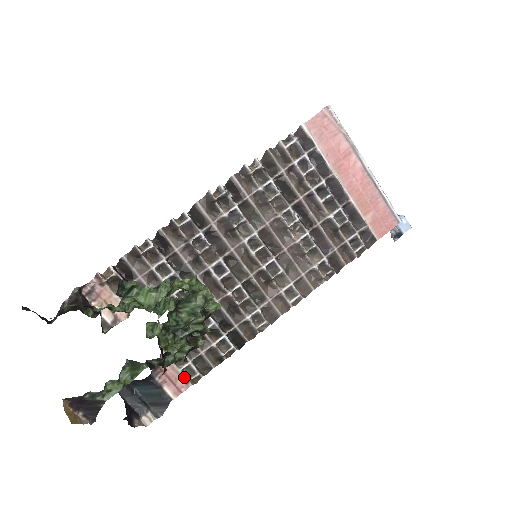
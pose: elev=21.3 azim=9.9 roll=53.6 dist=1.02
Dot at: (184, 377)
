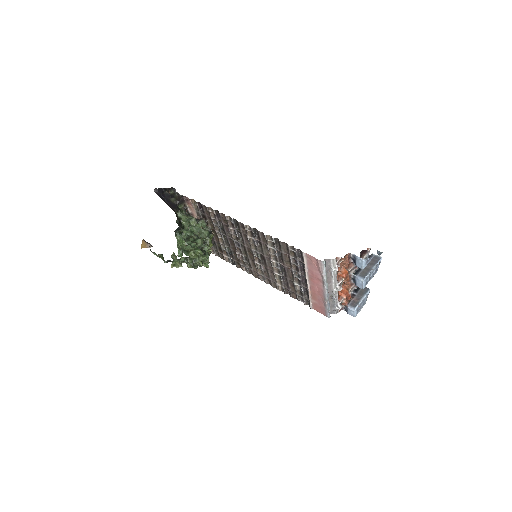
Dot at: occluded
